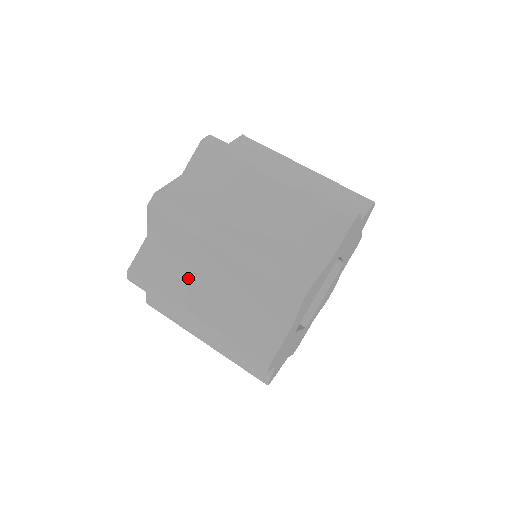
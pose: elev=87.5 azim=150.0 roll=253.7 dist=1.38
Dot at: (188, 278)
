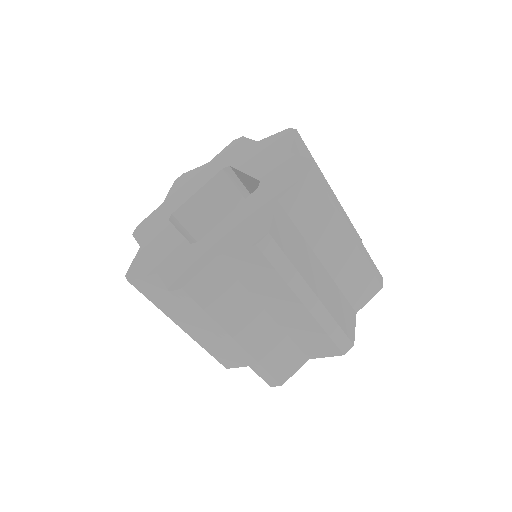
Dot at: (244, 308)
